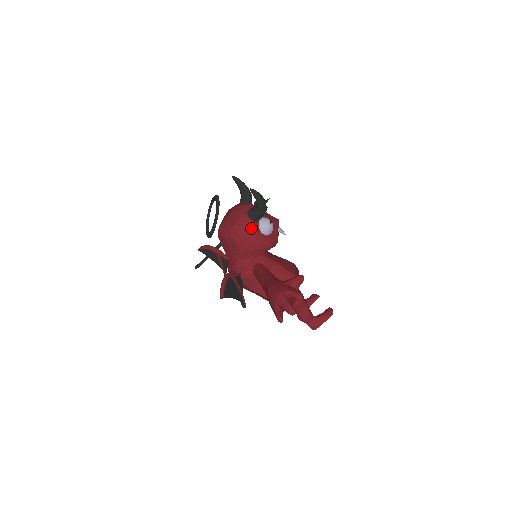
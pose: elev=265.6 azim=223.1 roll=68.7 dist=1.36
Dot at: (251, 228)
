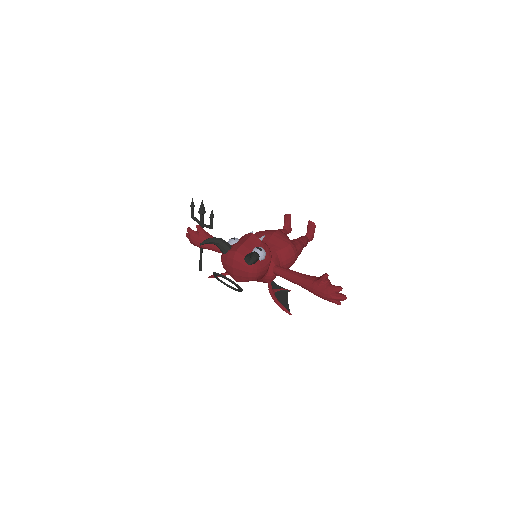
Dot at: (258, 267)
